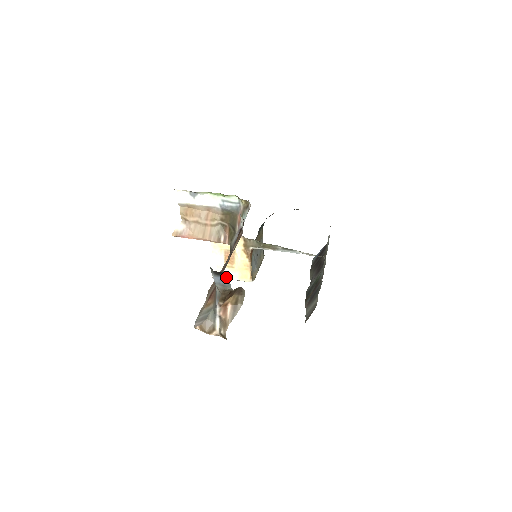
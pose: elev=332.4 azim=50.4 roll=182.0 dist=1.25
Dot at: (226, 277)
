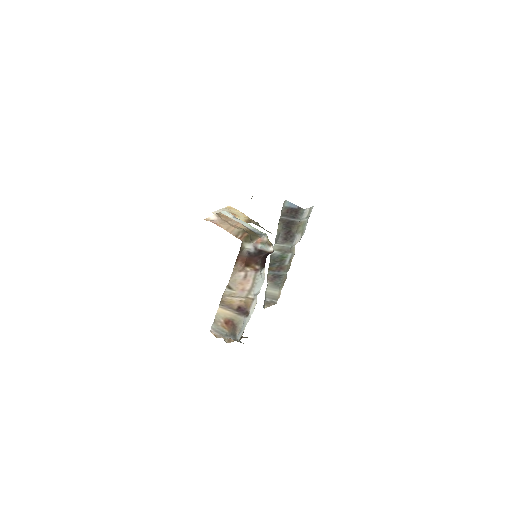
Dot at: occluded
